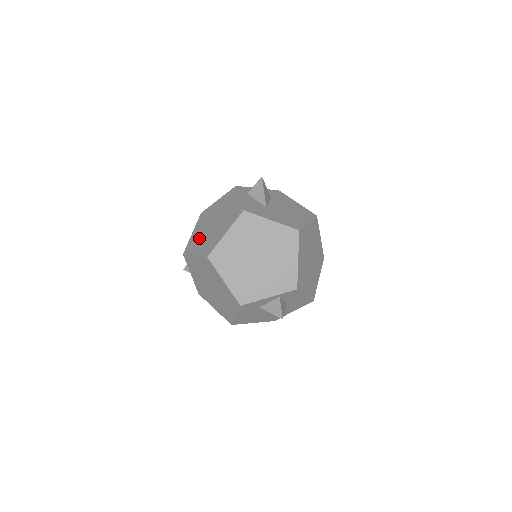
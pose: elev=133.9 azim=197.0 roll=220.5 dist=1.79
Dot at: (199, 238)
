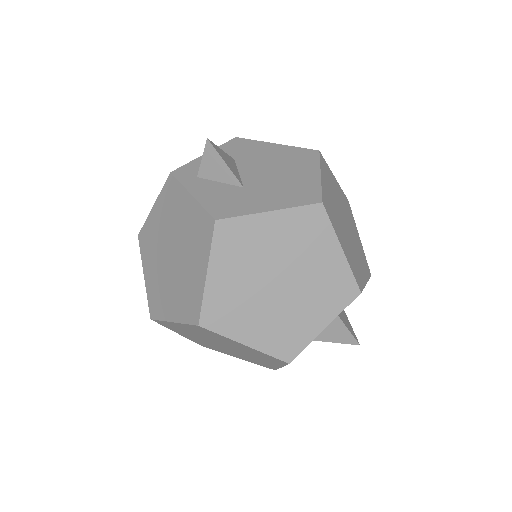
Dot at: (161, 287)
